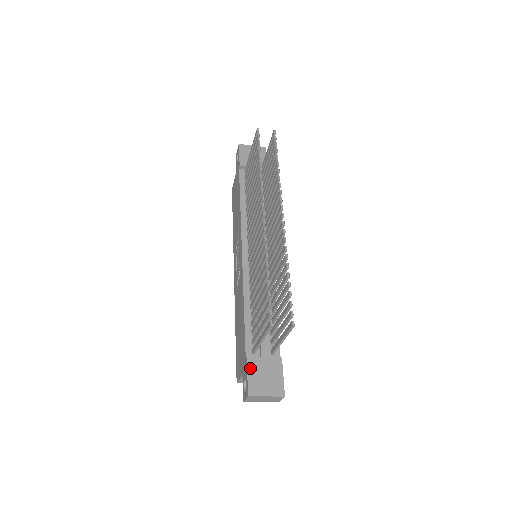
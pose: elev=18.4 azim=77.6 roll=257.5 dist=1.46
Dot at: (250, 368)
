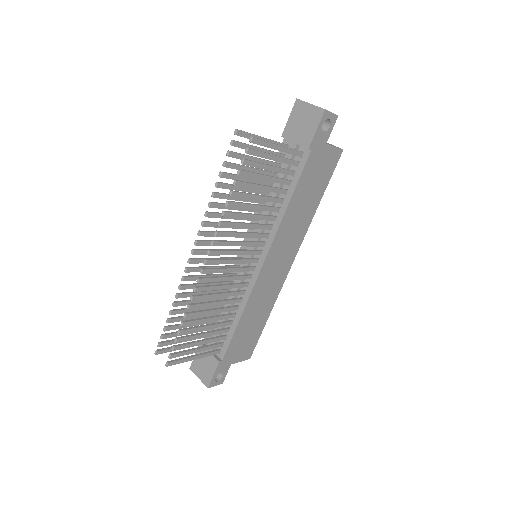
Dot at: (198, 352)
